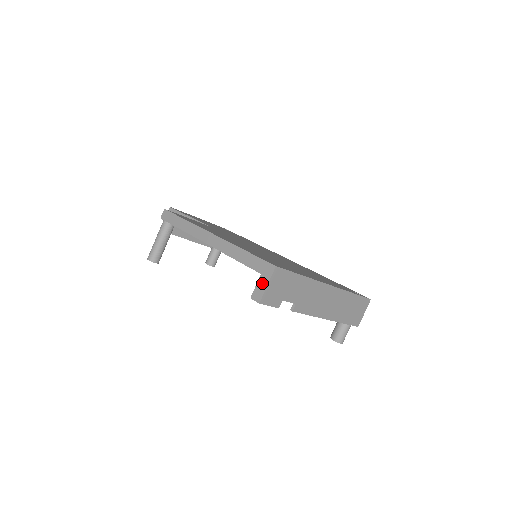
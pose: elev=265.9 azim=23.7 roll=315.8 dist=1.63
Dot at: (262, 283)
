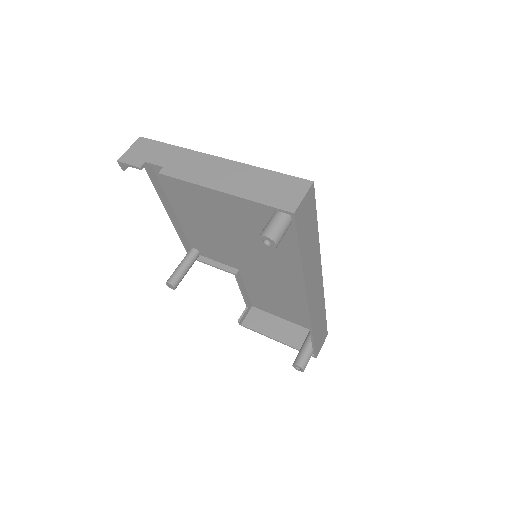
Dot at: occluded
